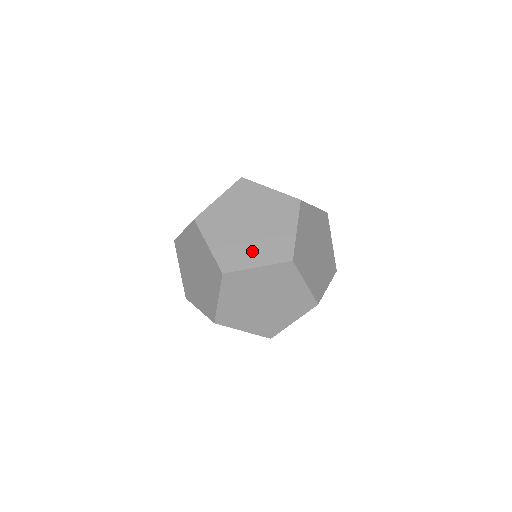
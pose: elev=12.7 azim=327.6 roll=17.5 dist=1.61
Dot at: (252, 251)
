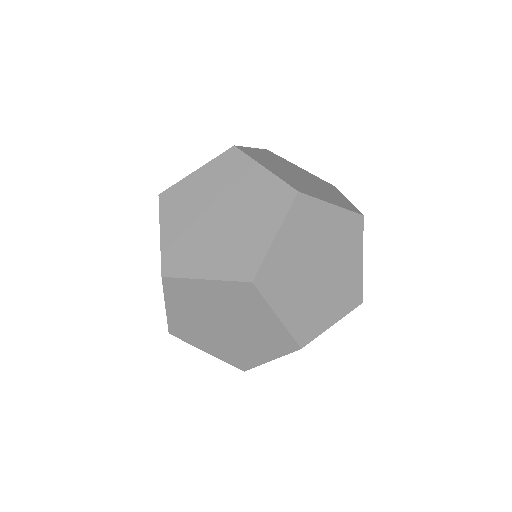
Dot at: (251, 349)
